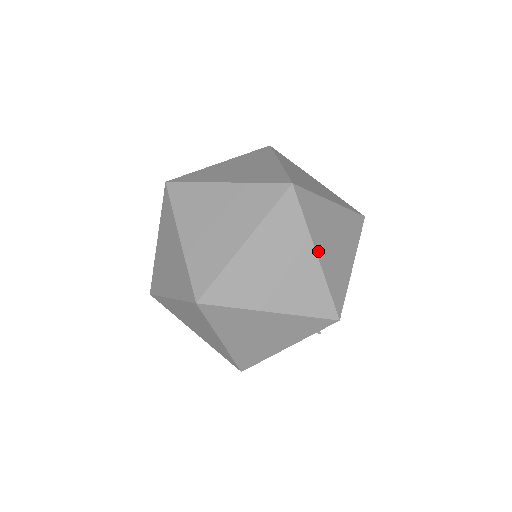
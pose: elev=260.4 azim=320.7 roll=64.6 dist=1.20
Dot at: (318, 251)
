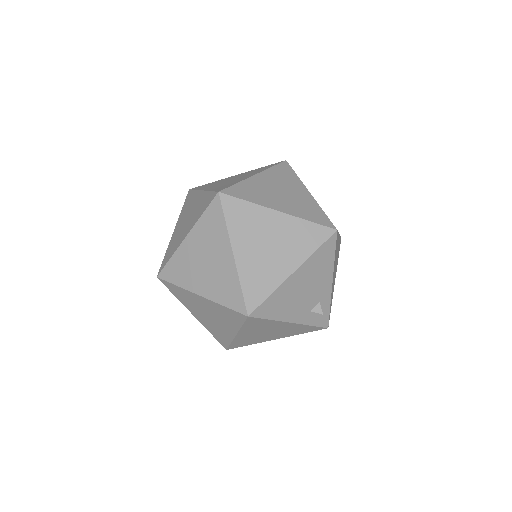
Dot at: (310, 193)
